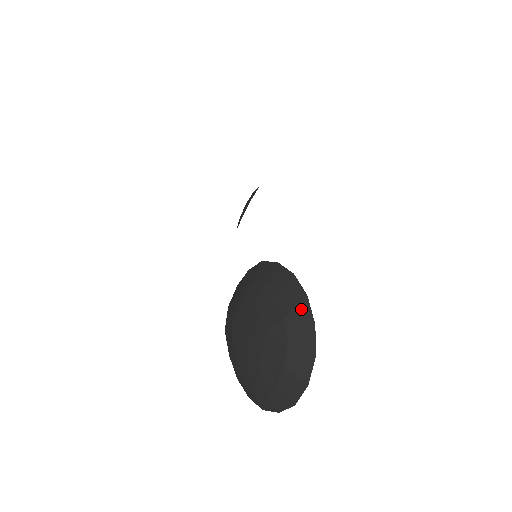
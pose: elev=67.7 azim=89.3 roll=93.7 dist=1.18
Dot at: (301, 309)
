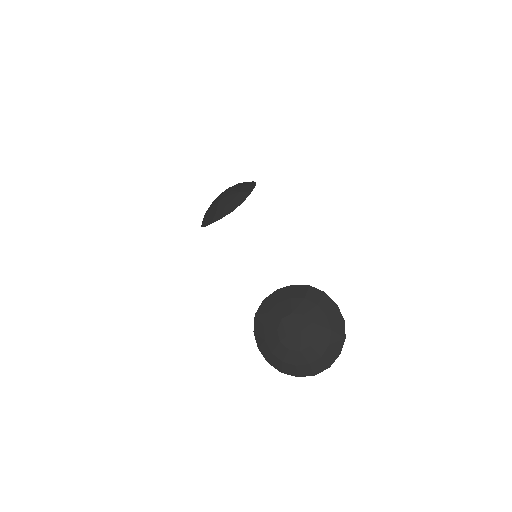
Dot at: (340, 327)
